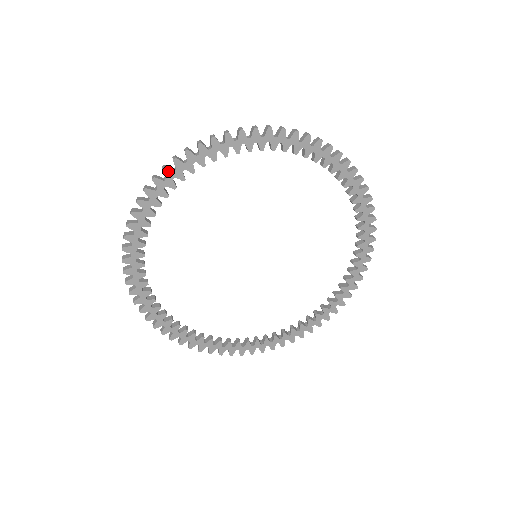
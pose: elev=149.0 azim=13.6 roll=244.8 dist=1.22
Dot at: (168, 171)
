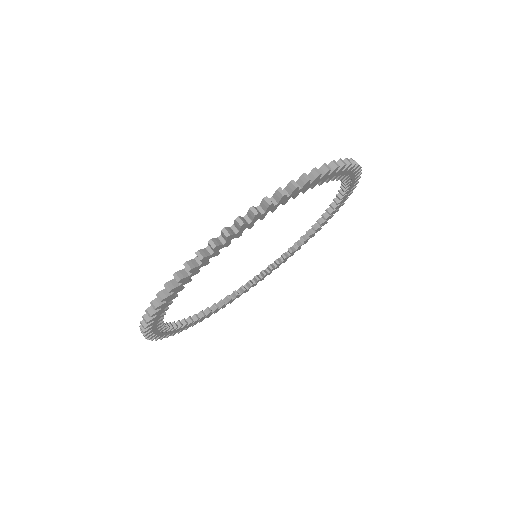
Dot at: (175, 289)
